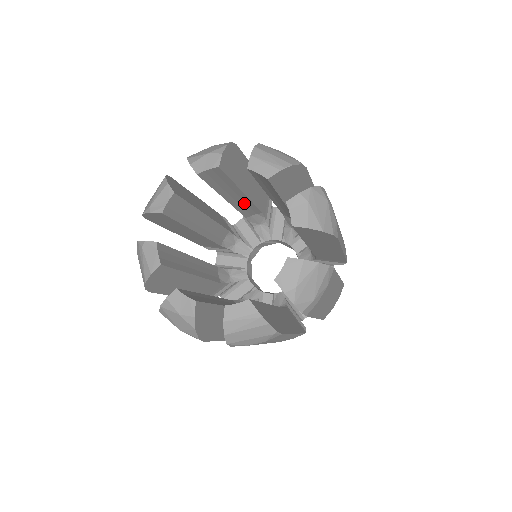
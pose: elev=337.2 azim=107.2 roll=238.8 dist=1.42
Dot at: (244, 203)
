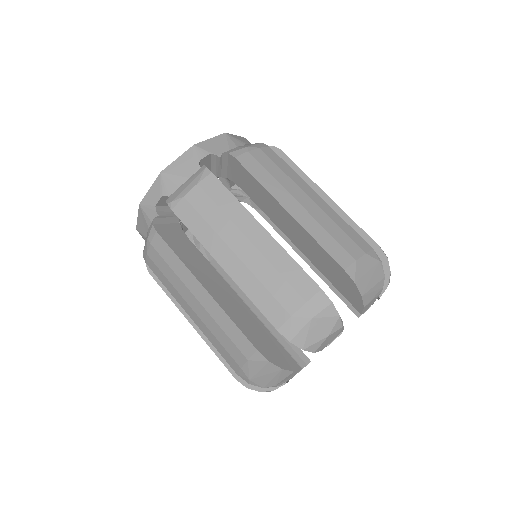
Dot at: occluded
